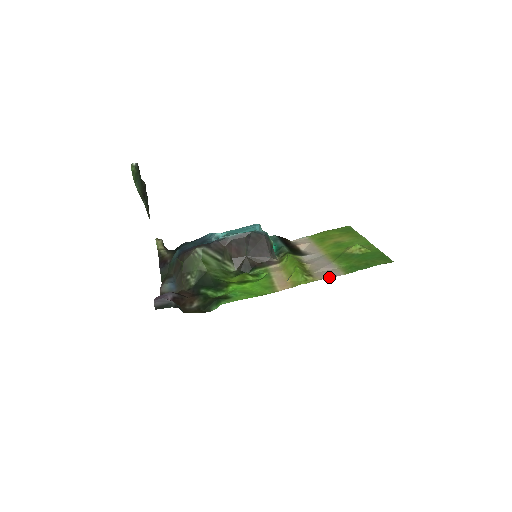
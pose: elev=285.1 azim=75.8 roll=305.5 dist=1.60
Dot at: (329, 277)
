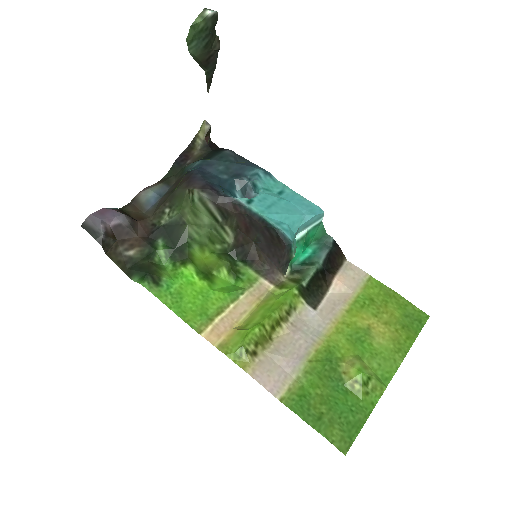
Dot at: (261, 382)
